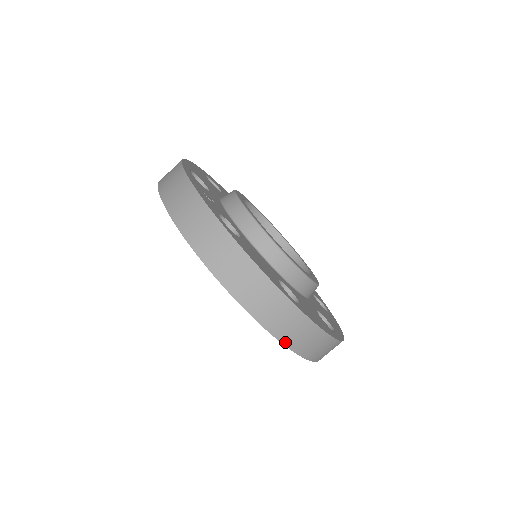
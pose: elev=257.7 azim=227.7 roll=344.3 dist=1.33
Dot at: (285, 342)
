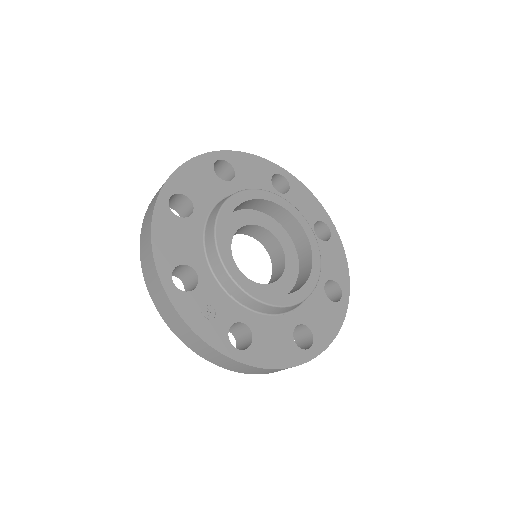
Dot at: occluded
